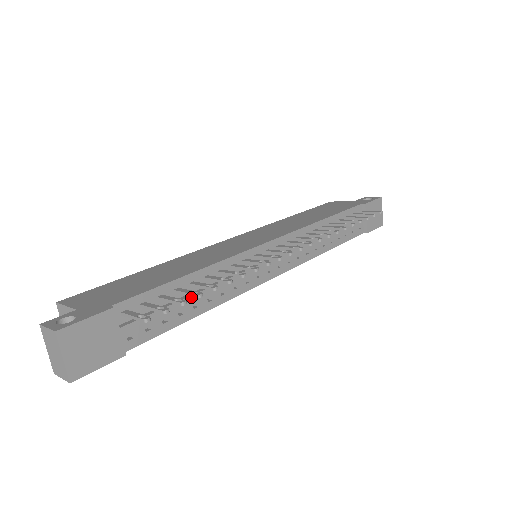
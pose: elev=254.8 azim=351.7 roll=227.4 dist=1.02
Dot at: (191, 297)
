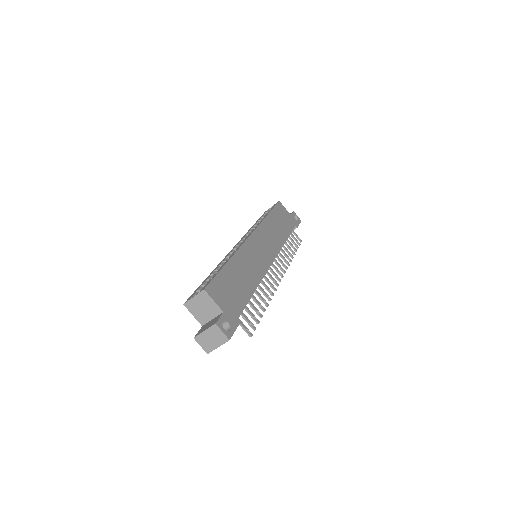
Dot at: occluded
